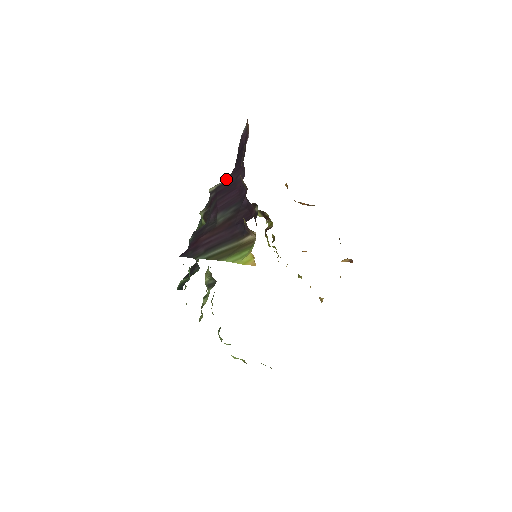
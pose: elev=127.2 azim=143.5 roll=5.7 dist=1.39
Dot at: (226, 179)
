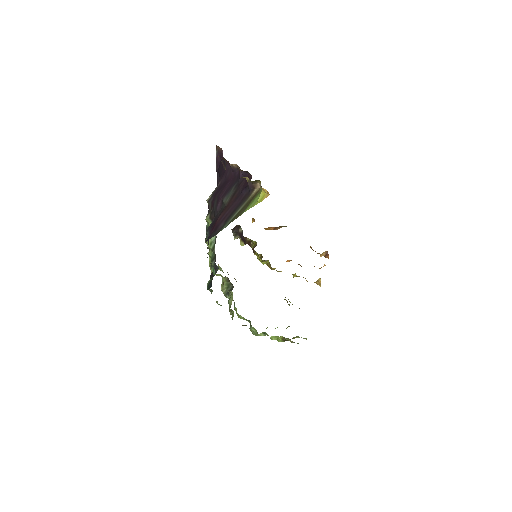
Dot at: (217, 186)
